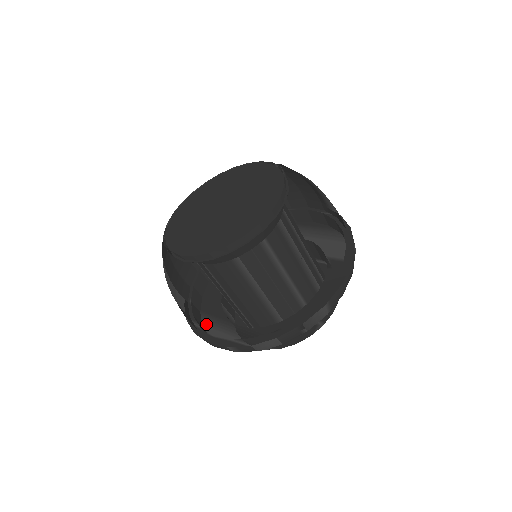
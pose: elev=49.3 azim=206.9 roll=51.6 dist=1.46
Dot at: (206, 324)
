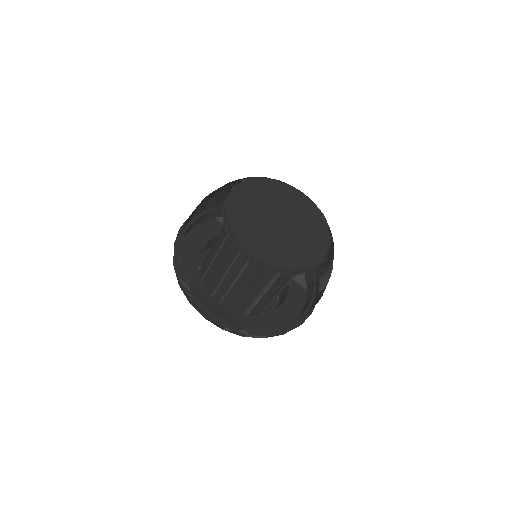
Dot at: occluded
